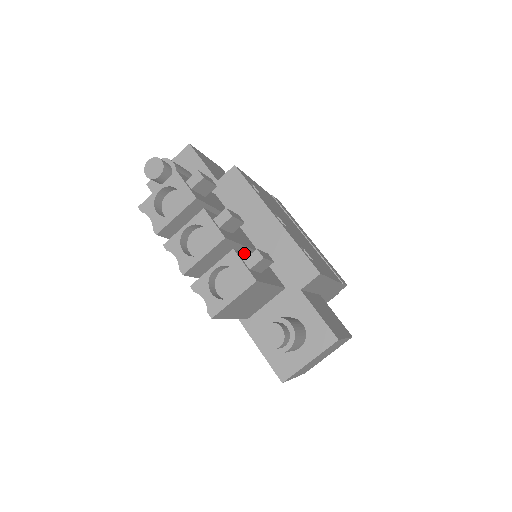
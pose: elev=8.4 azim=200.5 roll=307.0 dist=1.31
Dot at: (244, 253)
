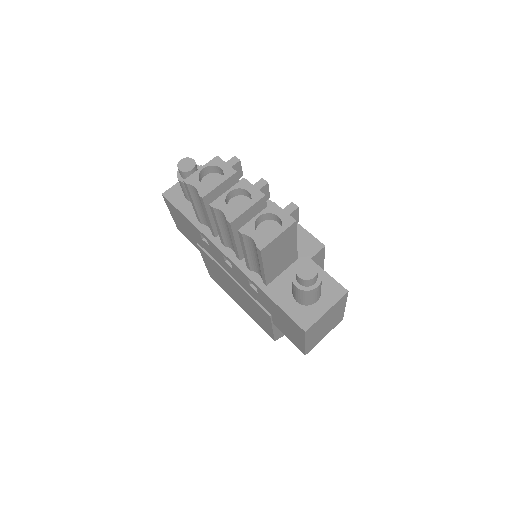
Dot at: occluded
